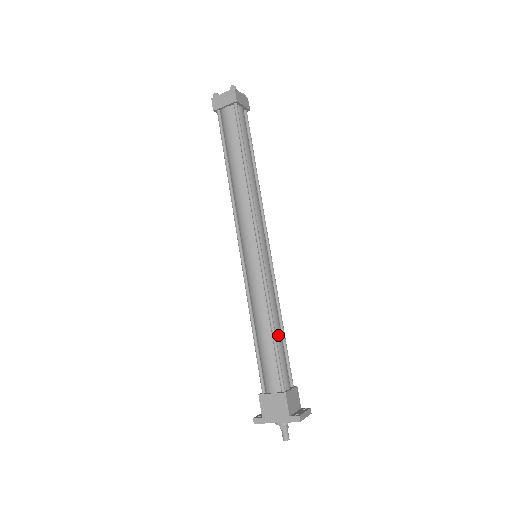
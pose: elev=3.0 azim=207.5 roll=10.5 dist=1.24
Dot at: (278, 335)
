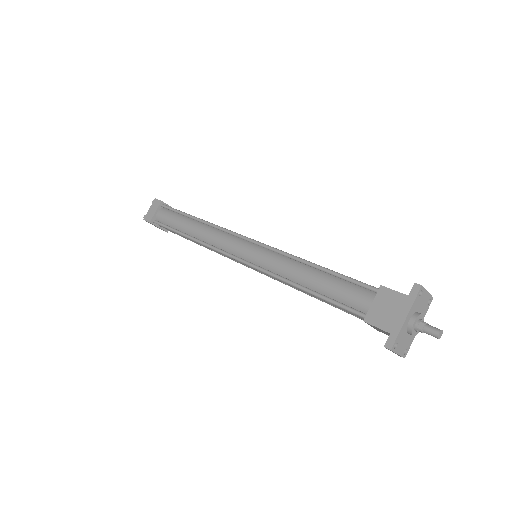
Dot at: occluded
